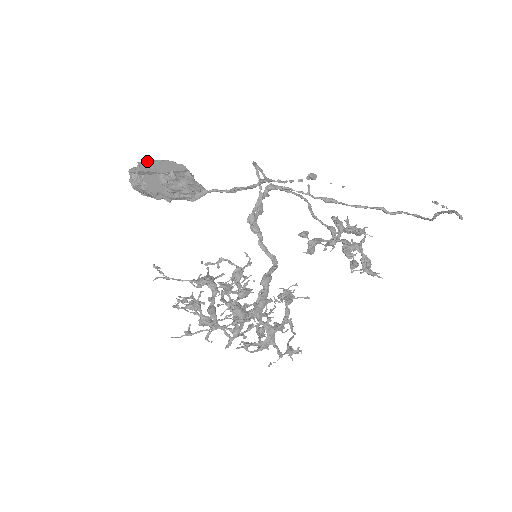
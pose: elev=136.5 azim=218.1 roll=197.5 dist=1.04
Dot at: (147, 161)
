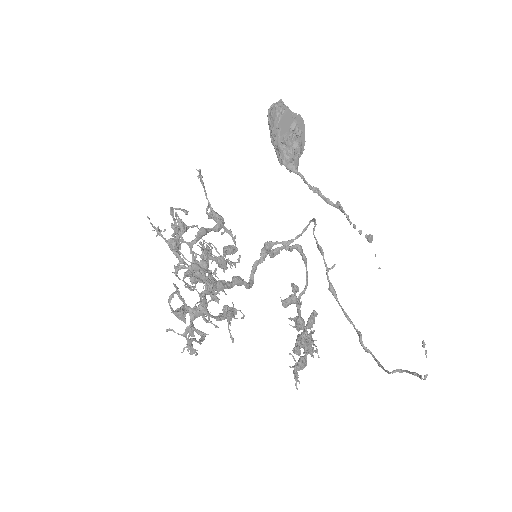
Dot at: occluded
